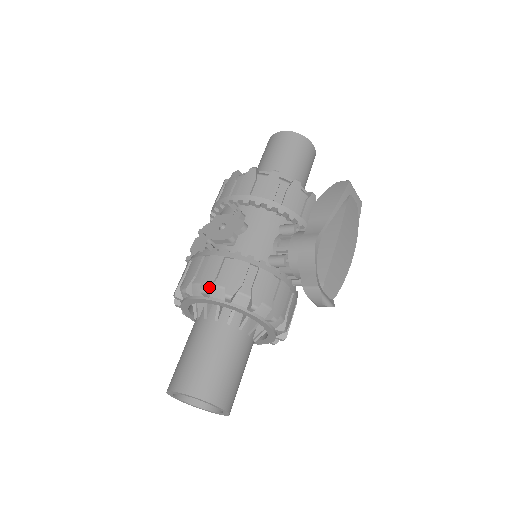
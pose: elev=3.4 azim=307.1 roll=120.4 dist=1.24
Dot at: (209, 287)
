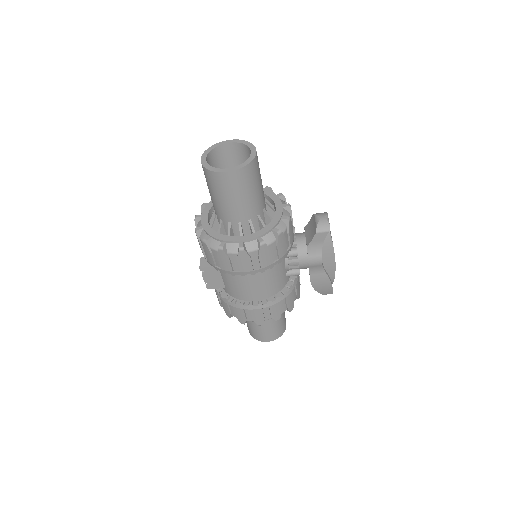
Dot at: occluded
